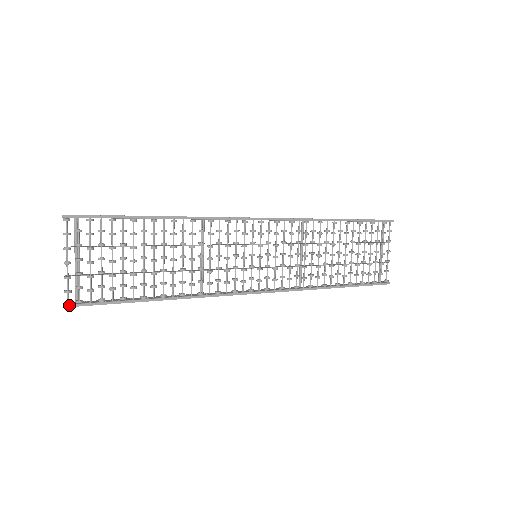
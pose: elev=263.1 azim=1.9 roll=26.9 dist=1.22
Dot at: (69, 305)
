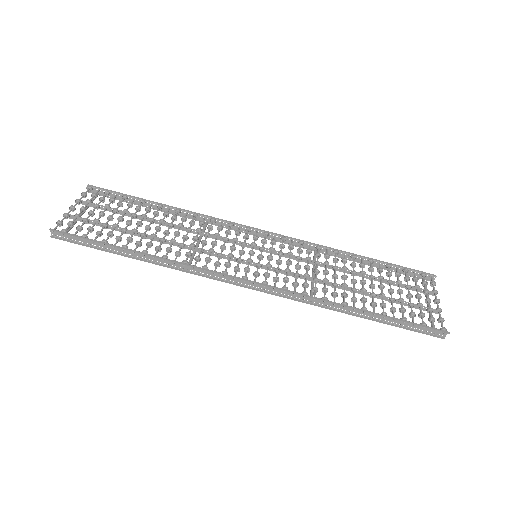
Dot at: (54, 230)
